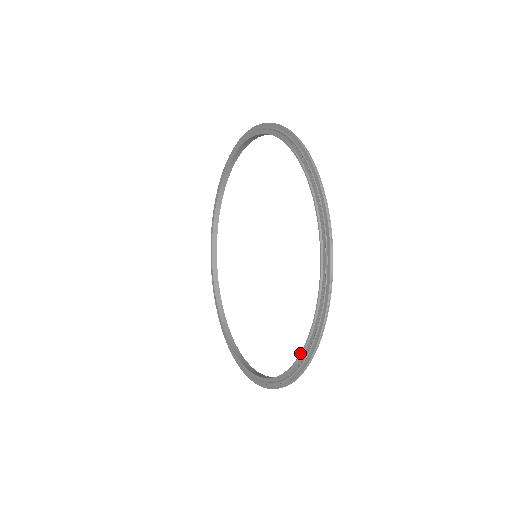
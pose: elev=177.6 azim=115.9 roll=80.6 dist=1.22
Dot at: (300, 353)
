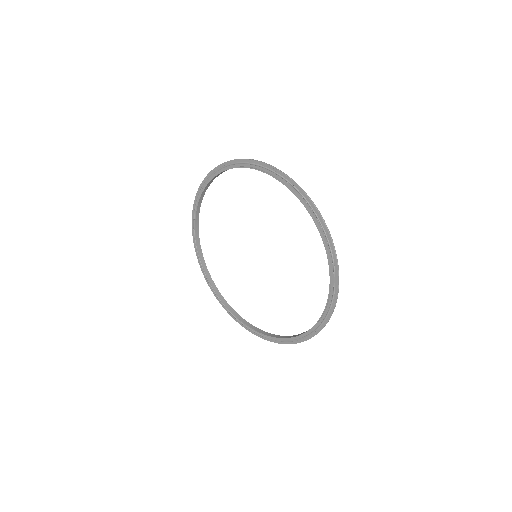
Dot at: (282, 338)
